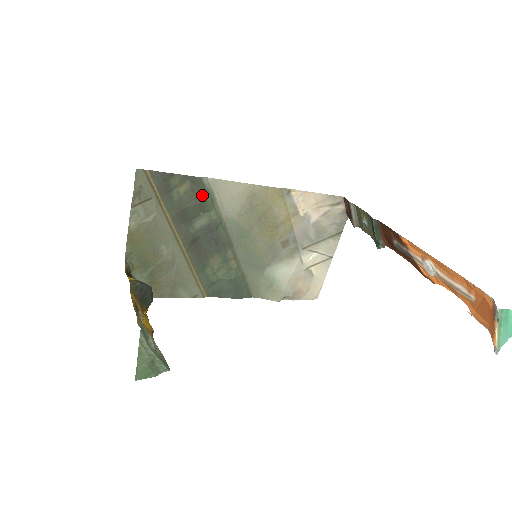
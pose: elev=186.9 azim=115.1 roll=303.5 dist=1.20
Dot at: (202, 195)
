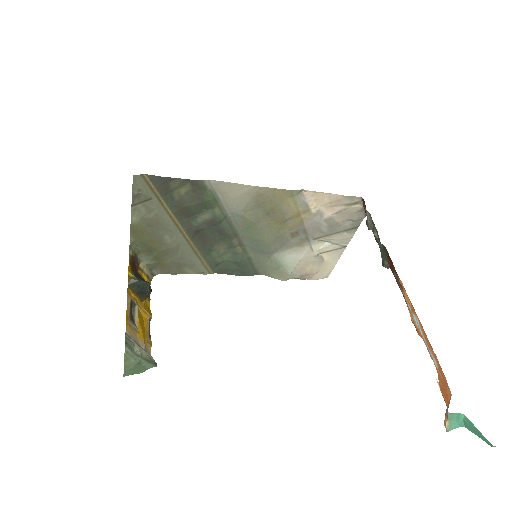
Dot at: (204, 195)
